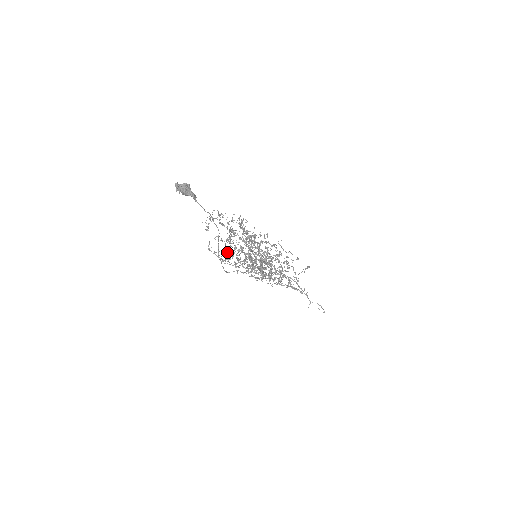
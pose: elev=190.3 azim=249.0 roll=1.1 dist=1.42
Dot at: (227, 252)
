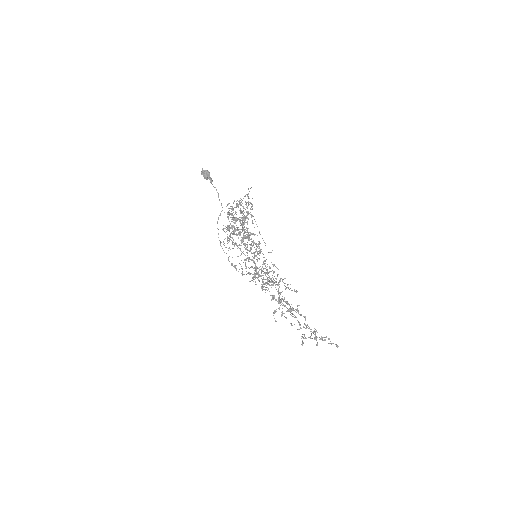
Dot at: (229, 236)
